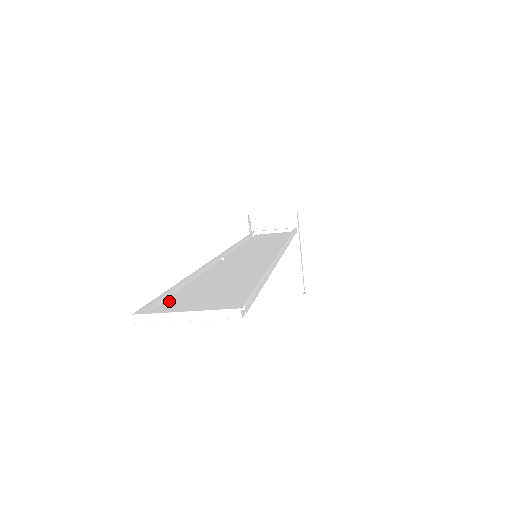
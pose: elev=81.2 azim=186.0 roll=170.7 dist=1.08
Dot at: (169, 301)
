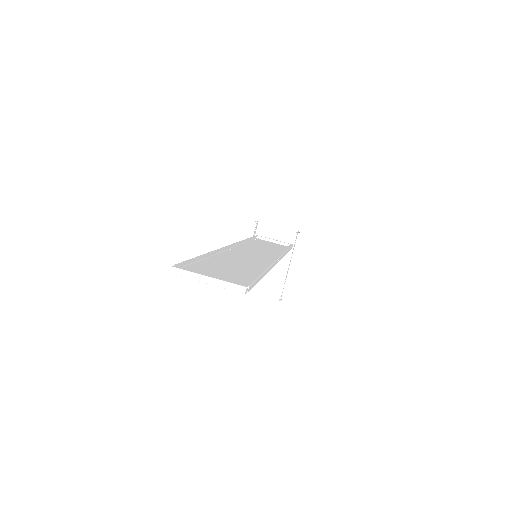
Dot at: (192, 266)
